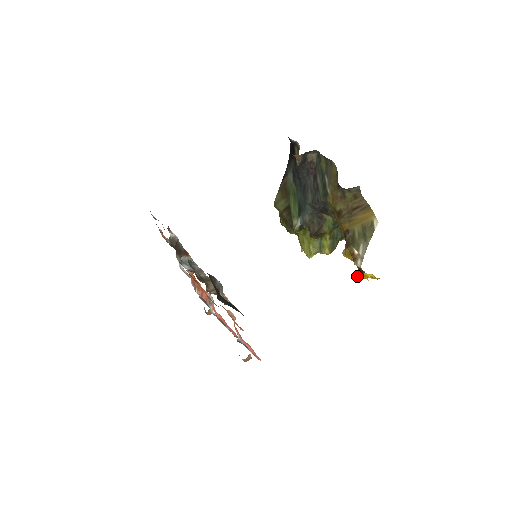
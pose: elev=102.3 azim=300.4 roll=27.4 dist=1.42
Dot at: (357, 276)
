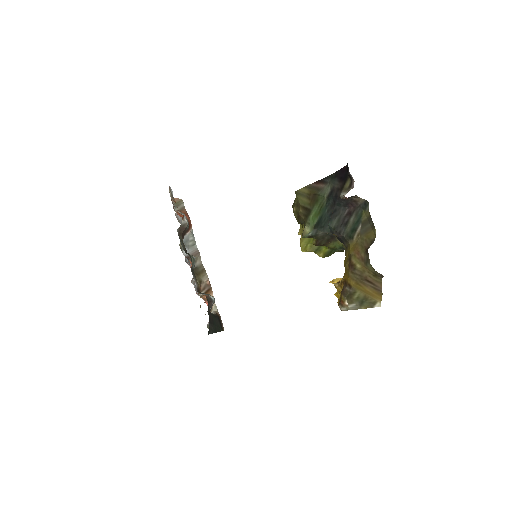
Dot at: (335, 295)
